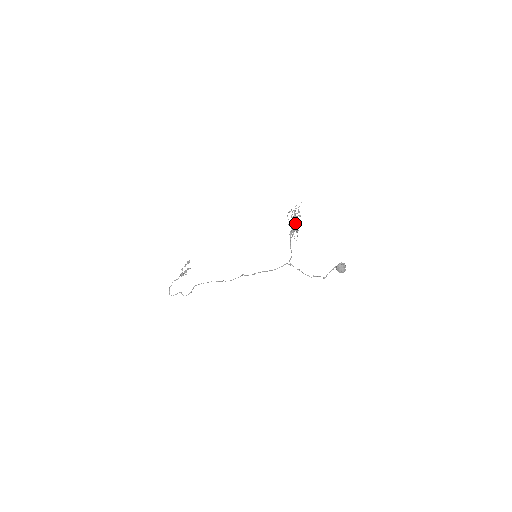
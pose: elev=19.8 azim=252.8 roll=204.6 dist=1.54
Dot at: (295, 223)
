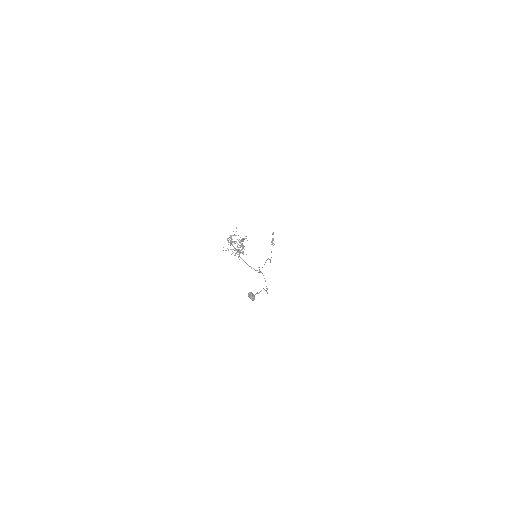
Dot at: (234, 248)
